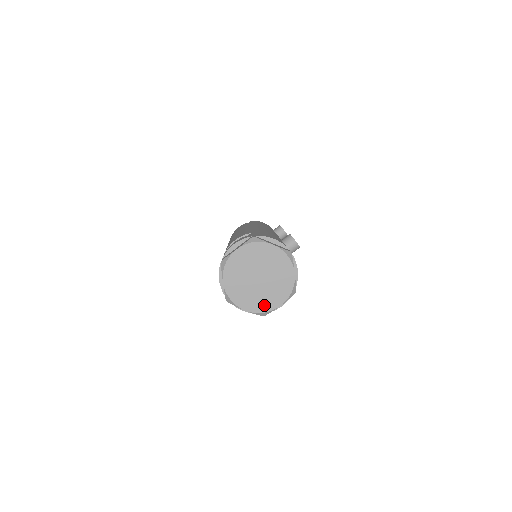
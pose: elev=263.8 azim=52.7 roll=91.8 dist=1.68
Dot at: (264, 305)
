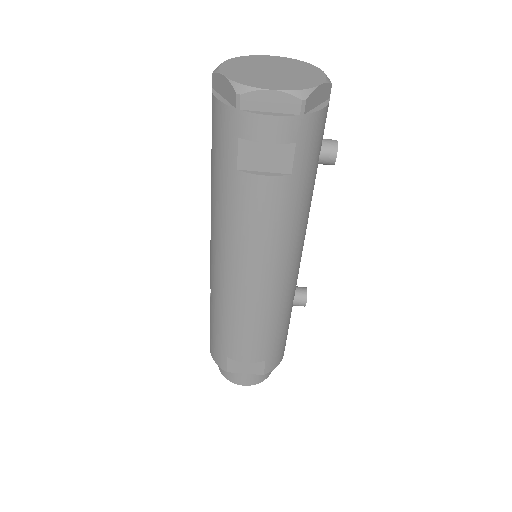
Dot at: (252, 82)
